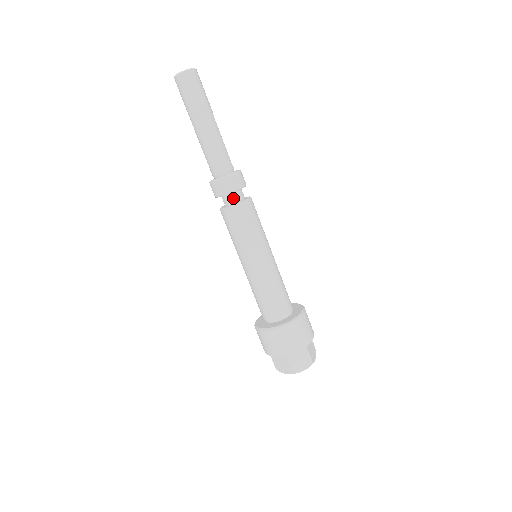
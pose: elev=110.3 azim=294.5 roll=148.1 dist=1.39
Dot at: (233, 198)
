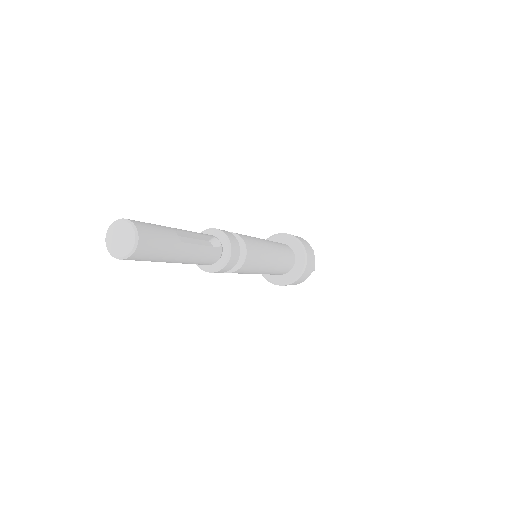
Dot at: occluded
